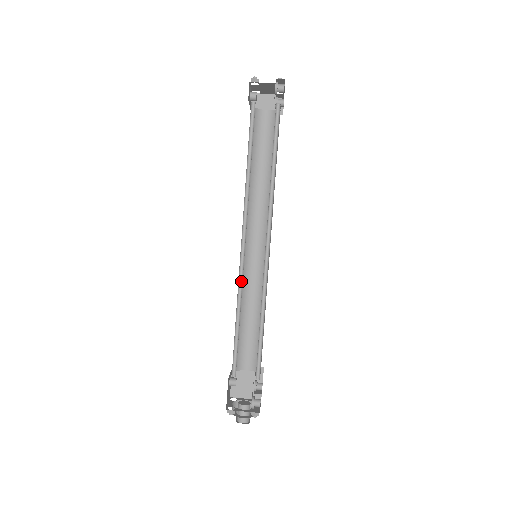
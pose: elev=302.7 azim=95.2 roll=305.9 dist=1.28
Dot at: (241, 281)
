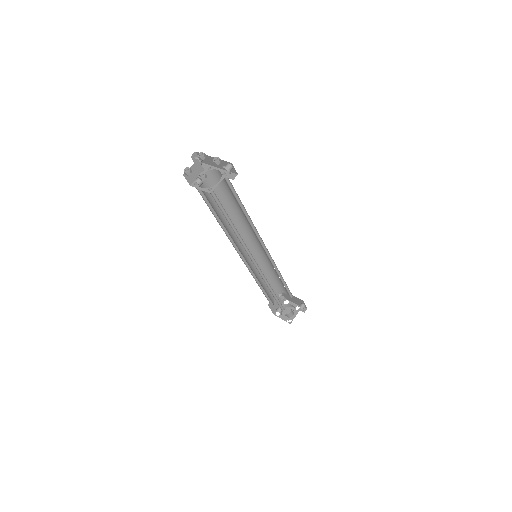
Dot at: (262, 276)
